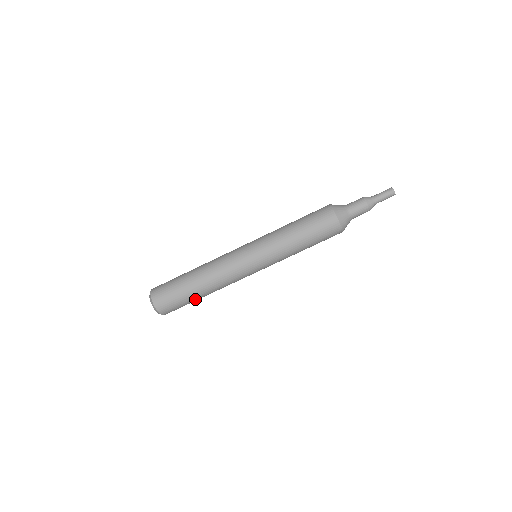
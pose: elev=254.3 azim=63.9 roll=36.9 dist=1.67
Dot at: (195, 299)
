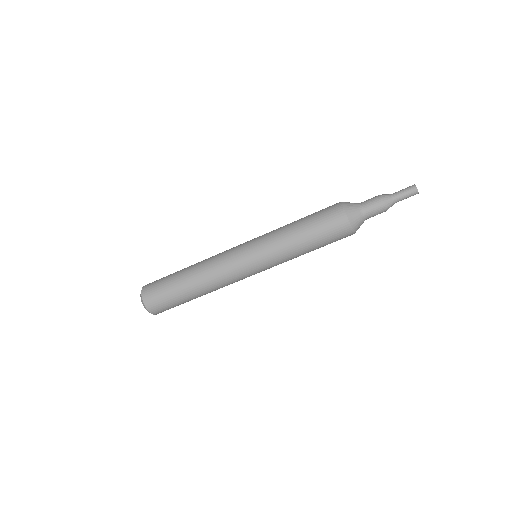
Dot at: occluded
